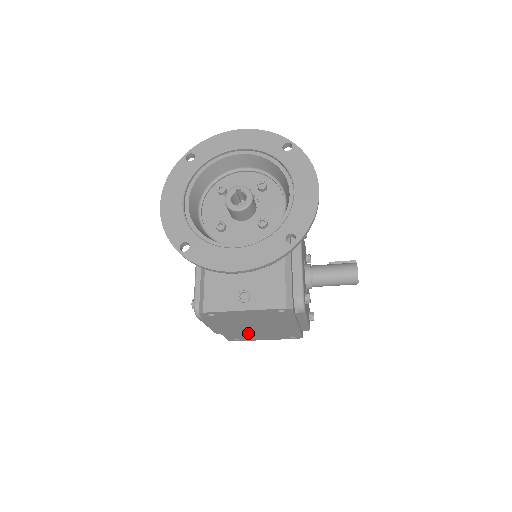
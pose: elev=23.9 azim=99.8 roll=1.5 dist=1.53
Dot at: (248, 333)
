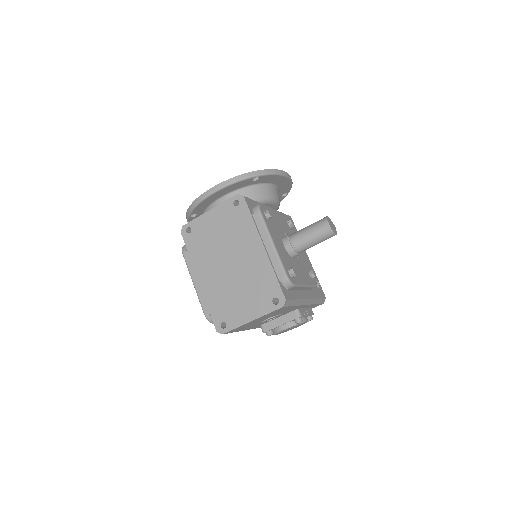
Dot at: (228, 292)
